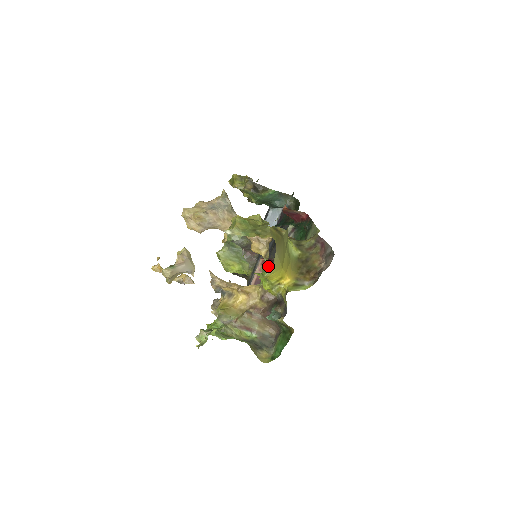
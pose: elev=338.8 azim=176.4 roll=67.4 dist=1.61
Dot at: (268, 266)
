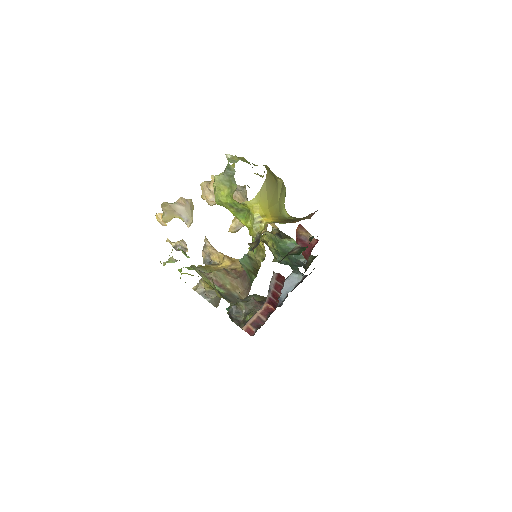
Dot at: (271, 312)
